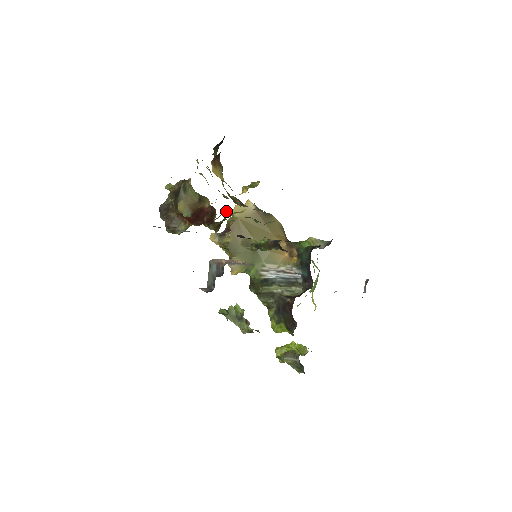
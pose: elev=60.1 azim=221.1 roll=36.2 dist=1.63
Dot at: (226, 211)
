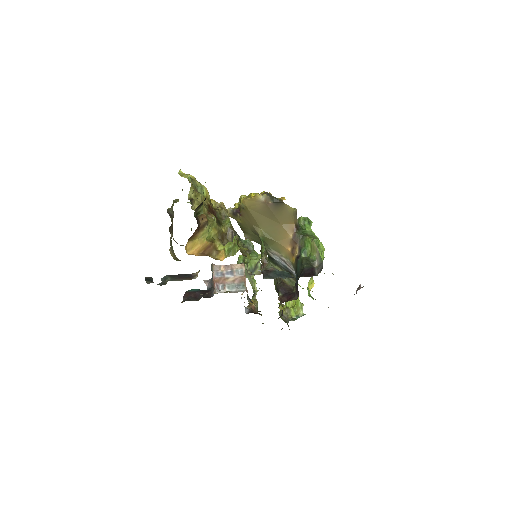
Dot at: occluded
